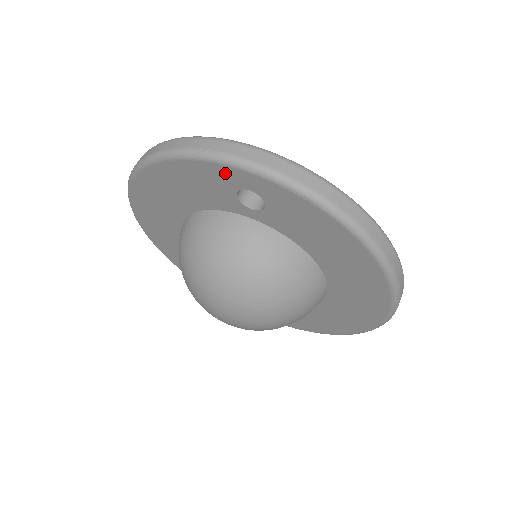
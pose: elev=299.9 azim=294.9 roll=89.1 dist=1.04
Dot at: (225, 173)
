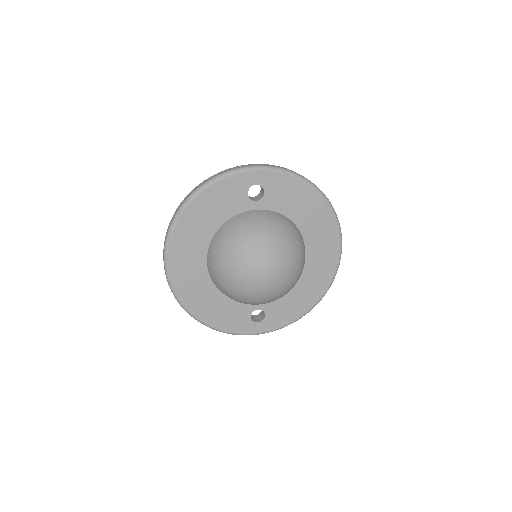
Dot at: (242, 179)
